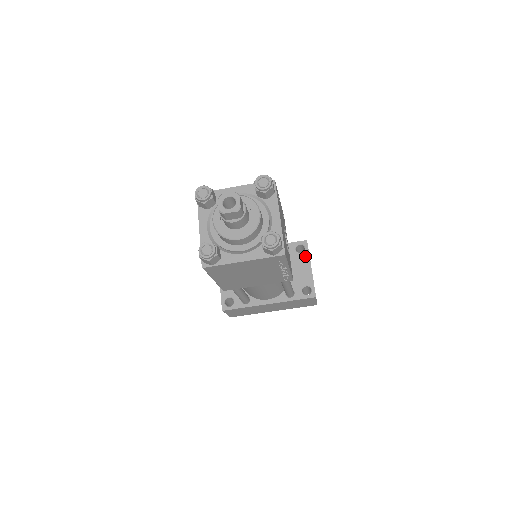
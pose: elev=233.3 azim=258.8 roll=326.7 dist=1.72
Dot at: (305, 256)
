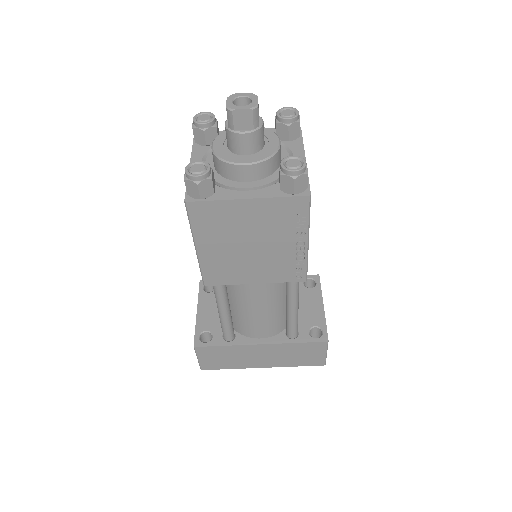
Dot at: (316, 292)
